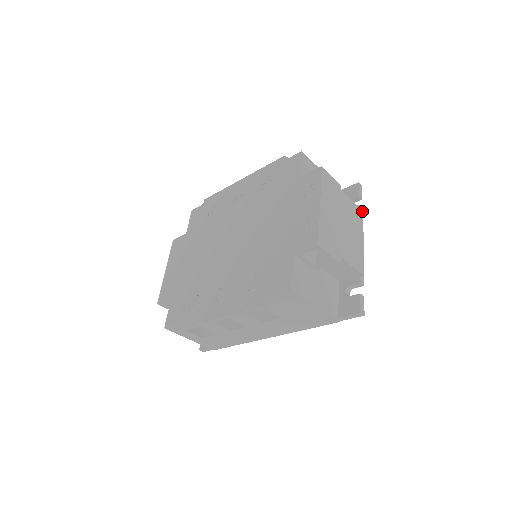
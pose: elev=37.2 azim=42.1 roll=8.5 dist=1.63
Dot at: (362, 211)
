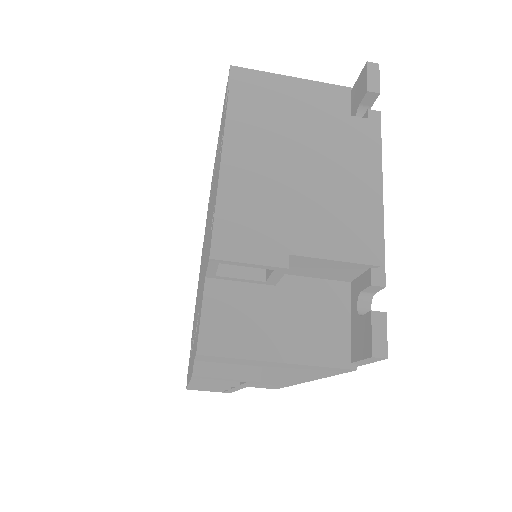
Dot at: (373, 121)
